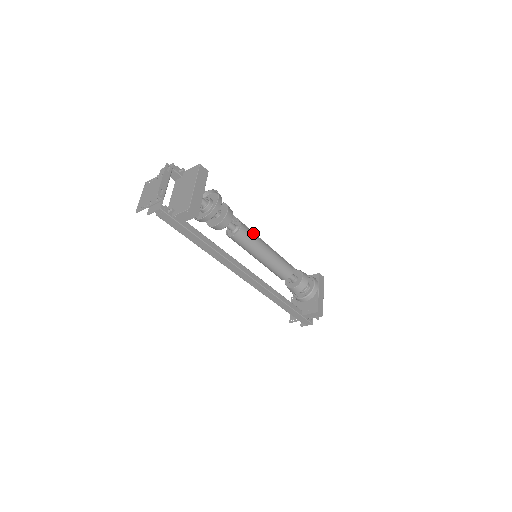
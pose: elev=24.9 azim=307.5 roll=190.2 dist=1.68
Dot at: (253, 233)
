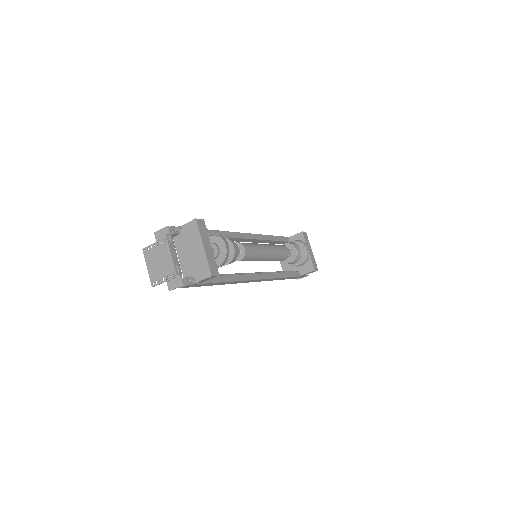
Dot at: (253, 246)
